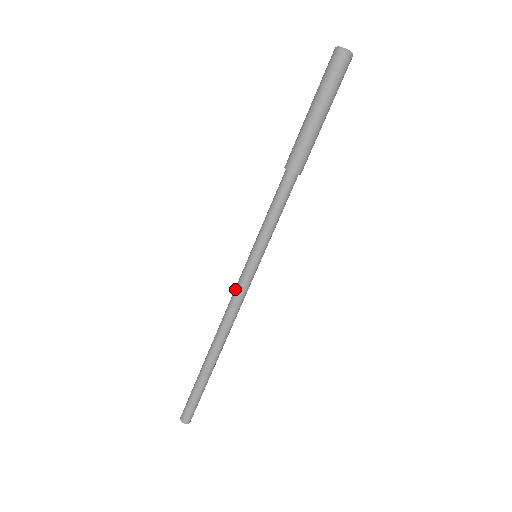
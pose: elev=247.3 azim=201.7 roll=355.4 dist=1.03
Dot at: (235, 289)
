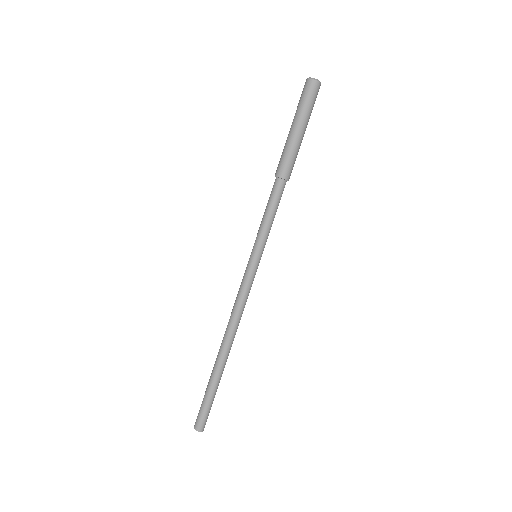
Dot at: (241, 289)
